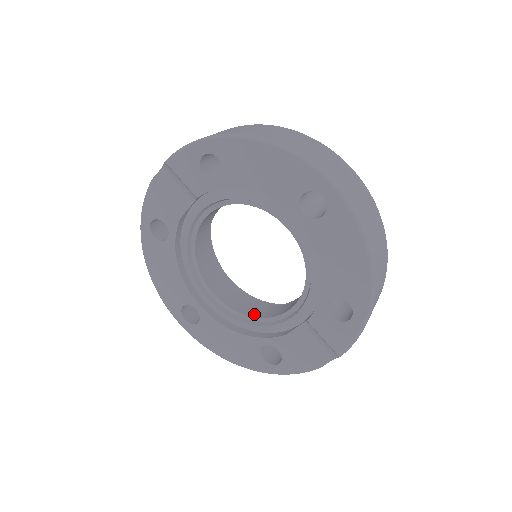
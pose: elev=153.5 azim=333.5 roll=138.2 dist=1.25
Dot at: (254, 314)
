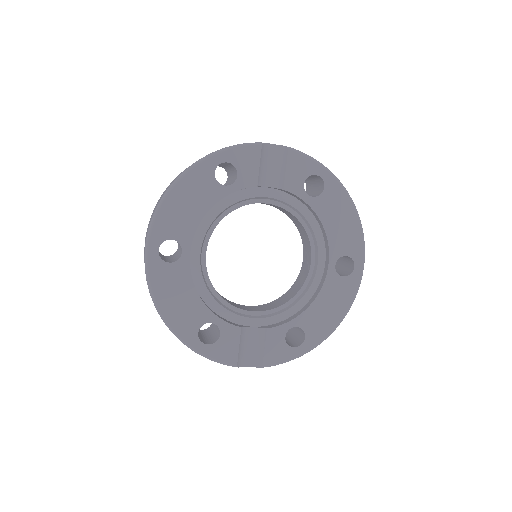
Dot at: occluded
